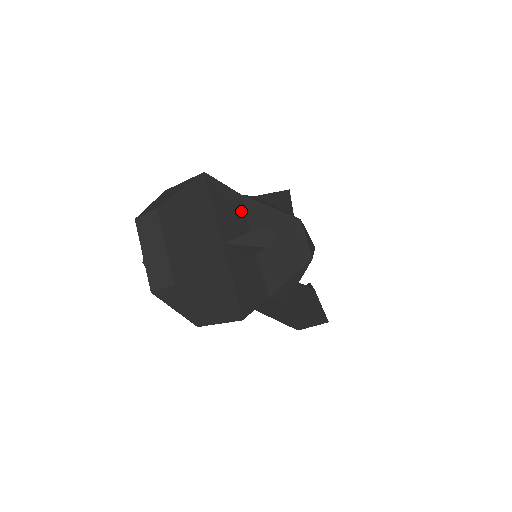
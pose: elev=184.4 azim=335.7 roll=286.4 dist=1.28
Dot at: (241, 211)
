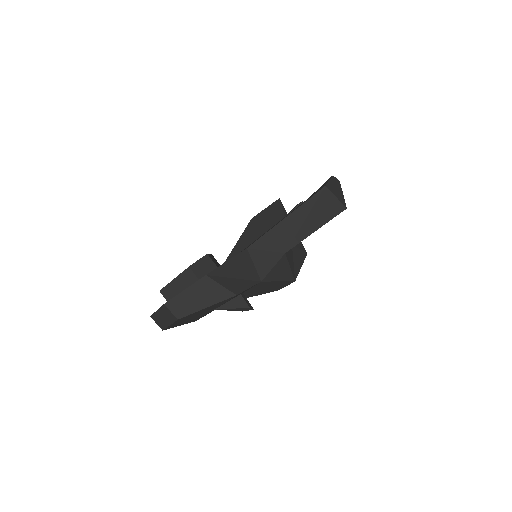
Dot at: occluded
